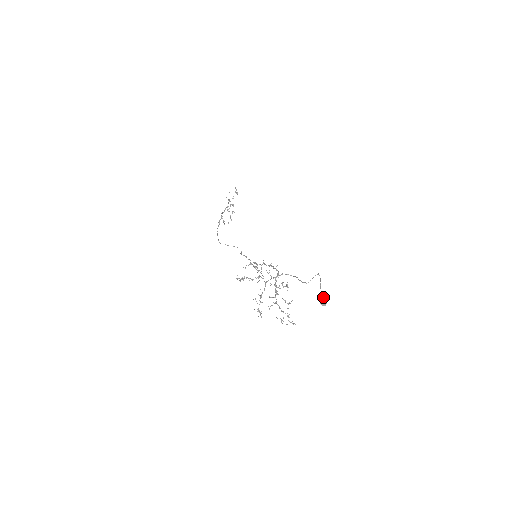
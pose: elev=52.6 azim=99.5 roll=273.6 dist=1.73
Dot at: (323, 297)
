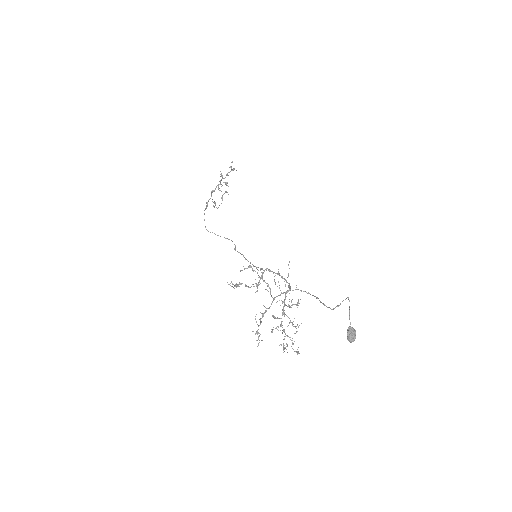
Dot at: (352, 330)
